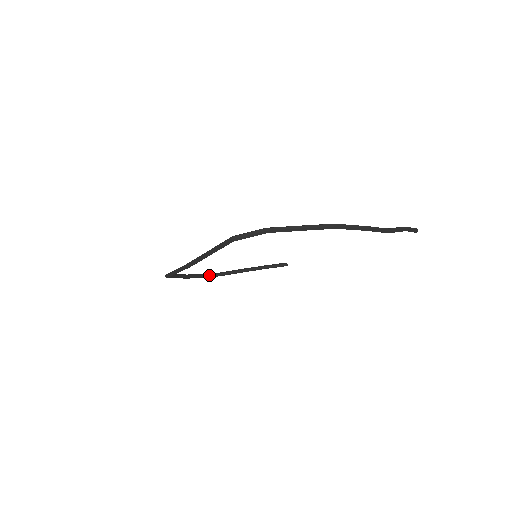
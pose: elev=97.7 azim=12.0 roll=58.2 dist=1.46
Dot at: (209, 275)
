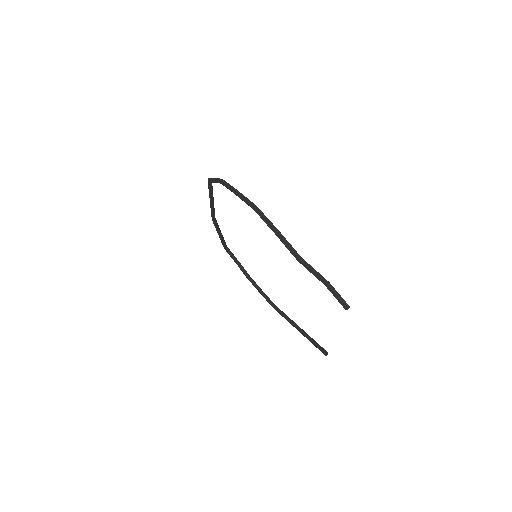
Dot at: (265, 296)
